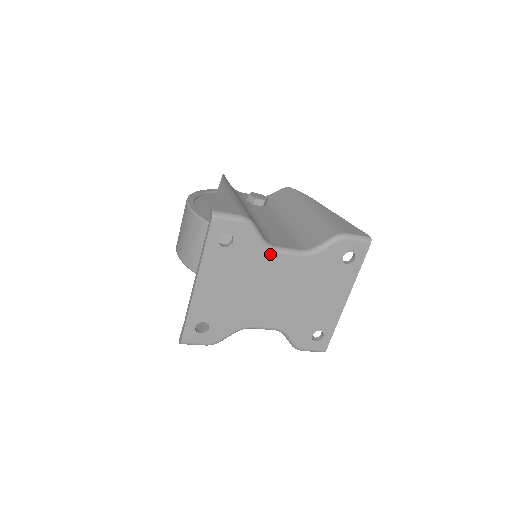
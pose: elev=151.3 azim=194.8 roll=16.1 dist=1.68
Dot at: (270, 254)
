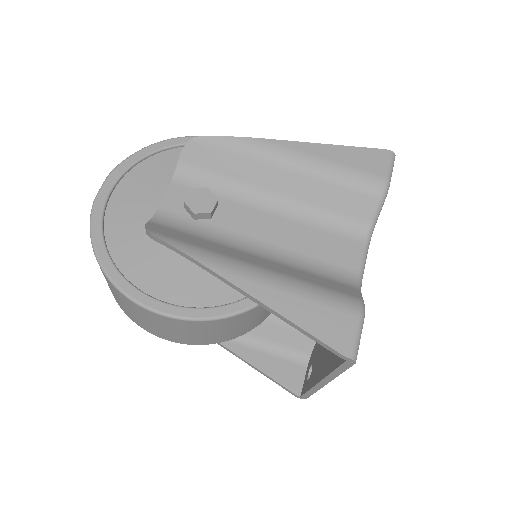
Dot at: occluded
